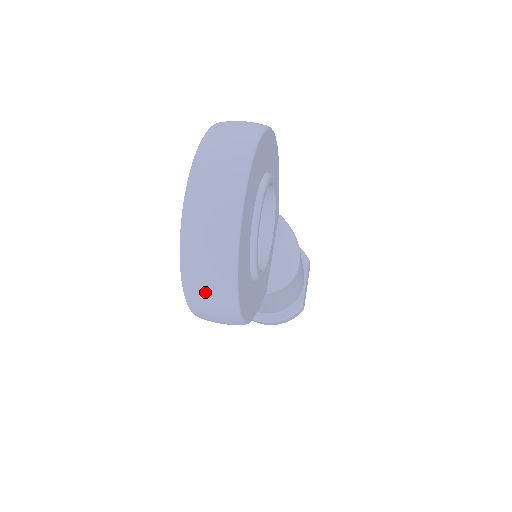
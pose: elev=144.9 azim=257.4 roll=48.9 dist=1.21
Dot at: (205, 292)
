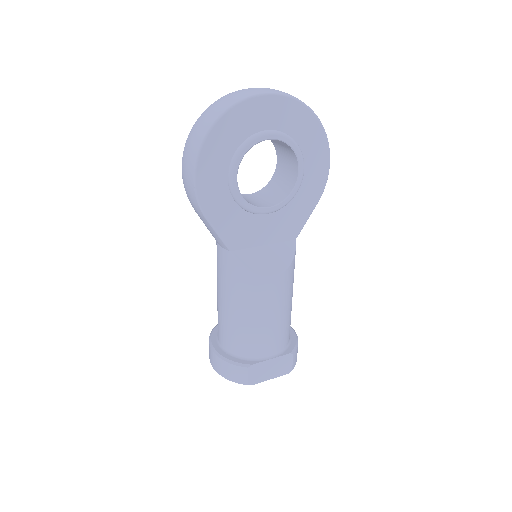
Dot at: (198, 125)
